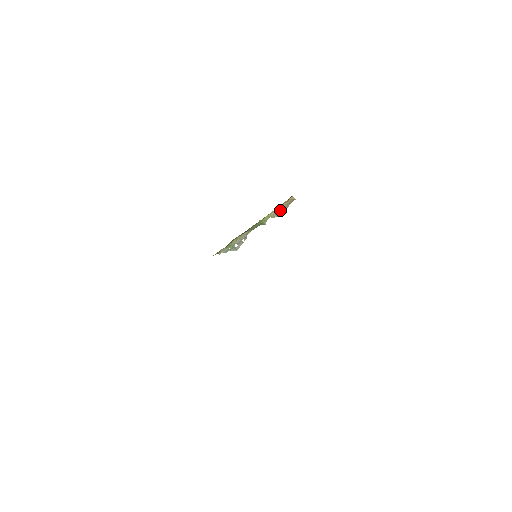
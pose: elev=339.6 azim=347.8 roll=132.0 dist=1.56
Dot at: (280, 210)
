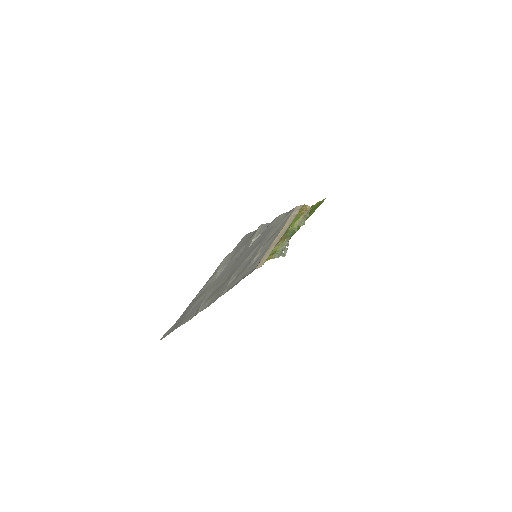
Dot at: (304, 219)
